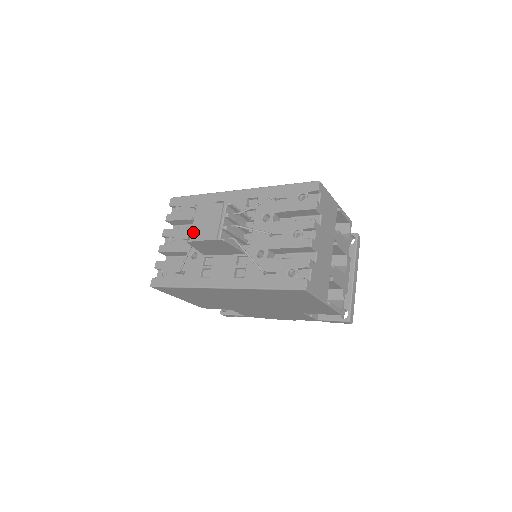
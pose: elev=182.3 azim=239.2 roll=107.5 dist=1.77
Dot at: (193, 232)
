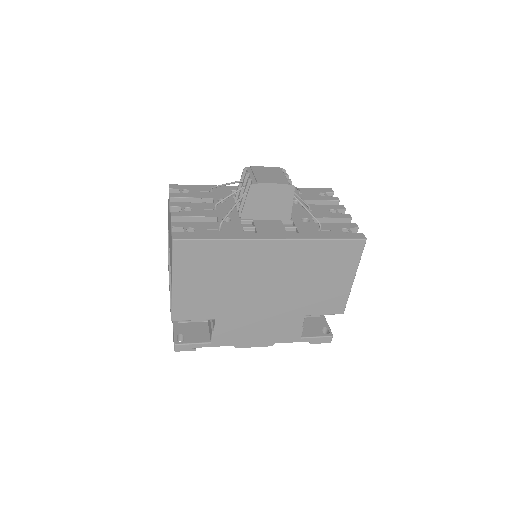
Dot at: (257, 178)
